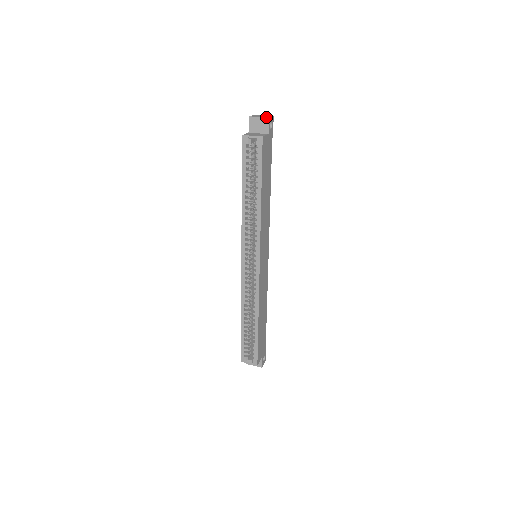
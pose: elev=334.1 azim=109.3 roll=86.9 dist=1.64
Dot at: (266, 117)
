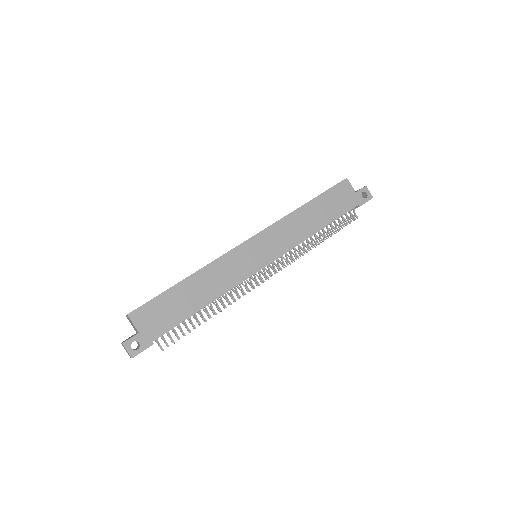
Dot at: (365, 186)
